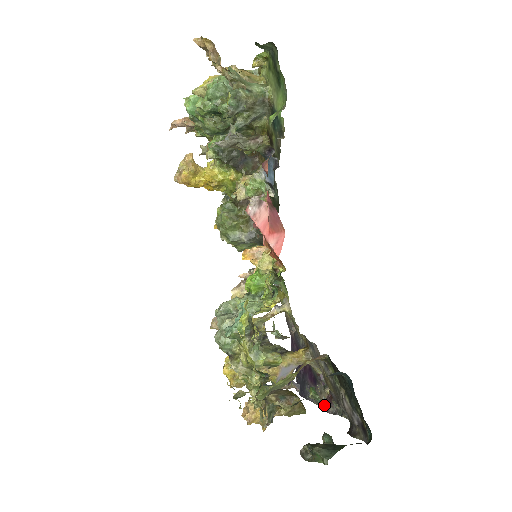
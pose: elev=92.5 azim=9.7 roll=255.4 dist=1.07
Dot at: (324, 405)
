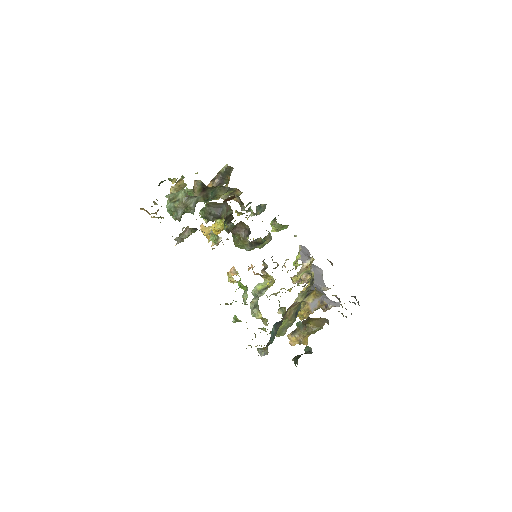
Dot at: occluded
